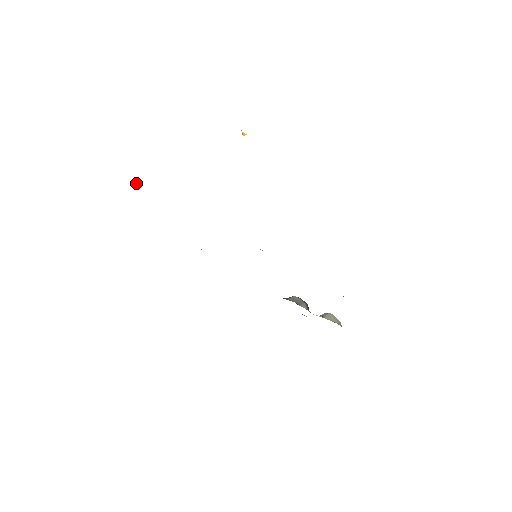
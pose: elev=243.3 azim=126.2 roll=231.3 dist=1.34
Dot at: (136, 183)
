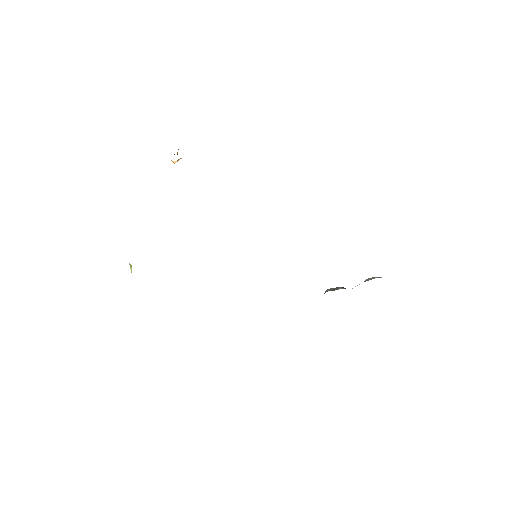
Dot at: (131, 266)
